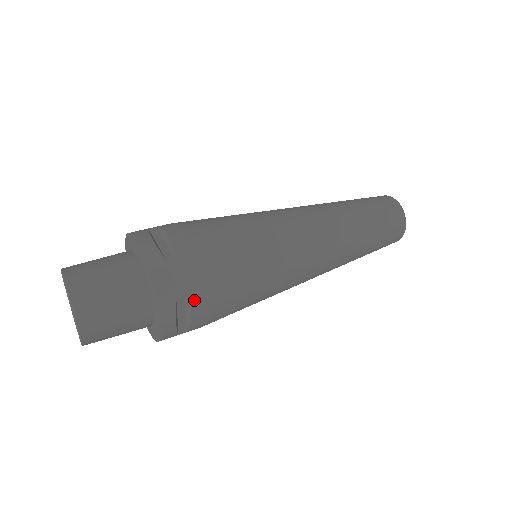
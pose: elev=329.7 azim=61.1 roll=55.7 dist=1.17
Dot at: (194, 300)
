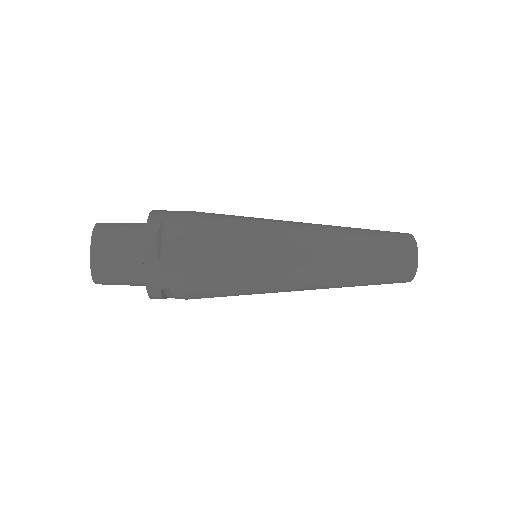
Dot at: (175, 226)
